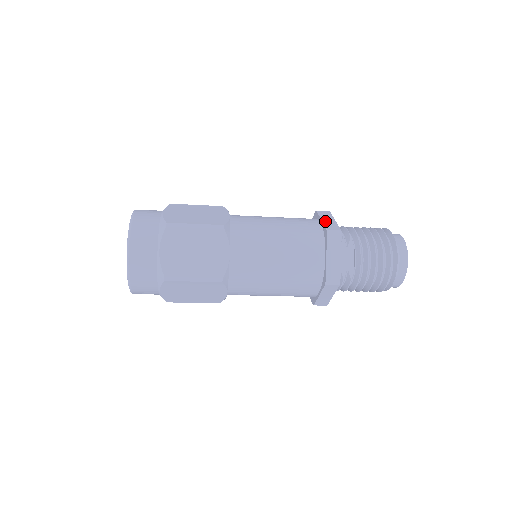
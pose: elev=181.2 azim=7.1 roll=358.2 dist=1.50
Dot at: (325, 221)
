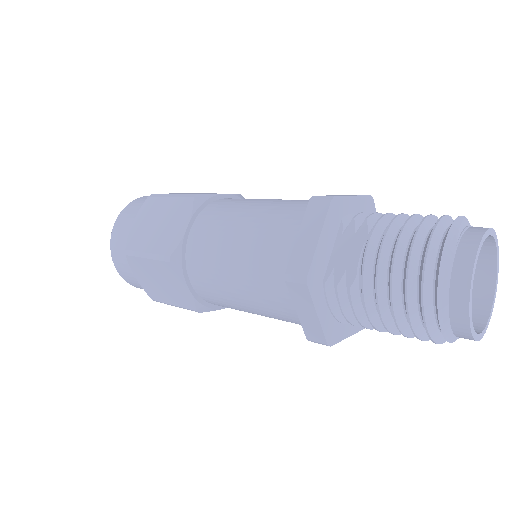
Dot at: (334, 195)
